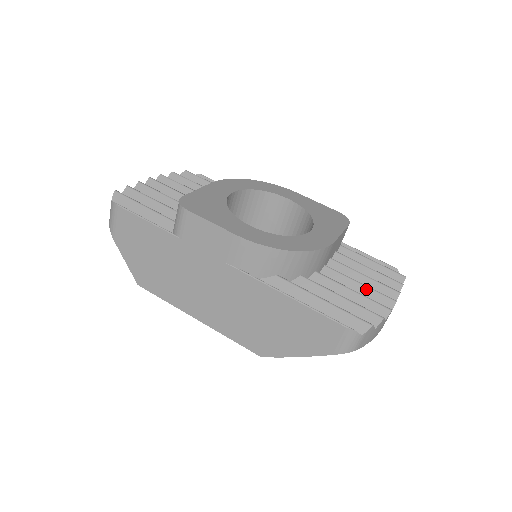
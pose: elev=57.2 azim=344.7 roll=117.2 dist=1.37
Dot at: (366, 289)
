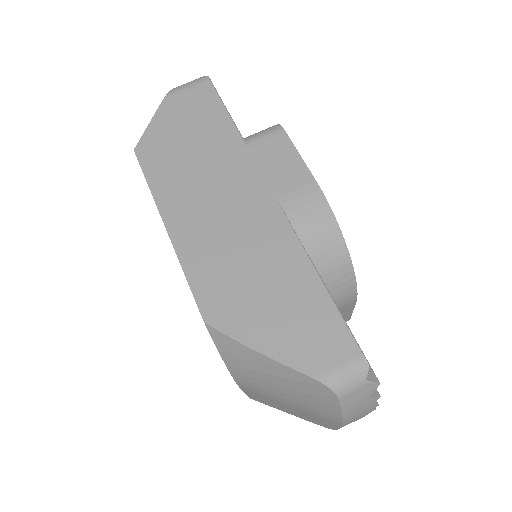
Dot at: occluded
